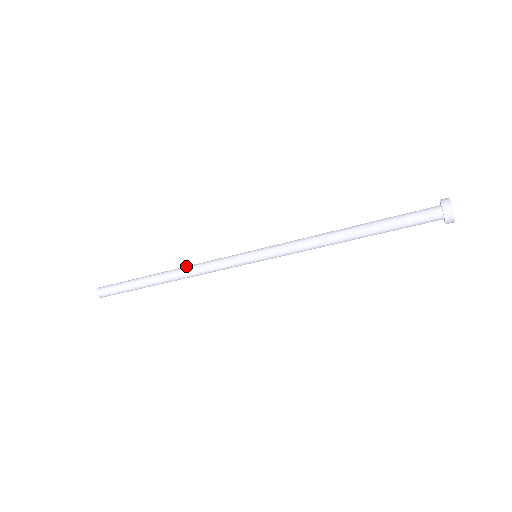
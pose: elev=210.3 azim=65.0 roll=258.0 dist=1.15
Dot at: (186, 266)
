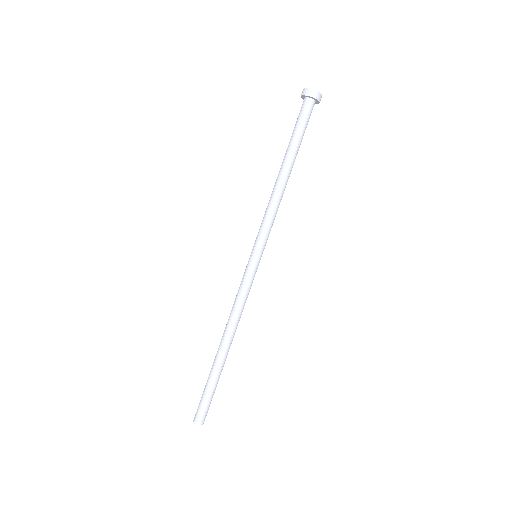
Dot at: (228, 321)
